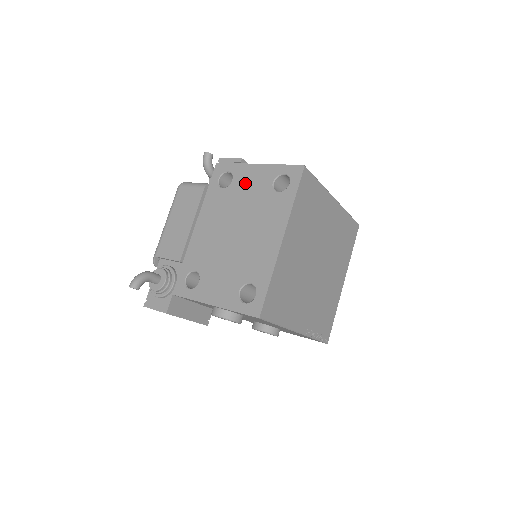
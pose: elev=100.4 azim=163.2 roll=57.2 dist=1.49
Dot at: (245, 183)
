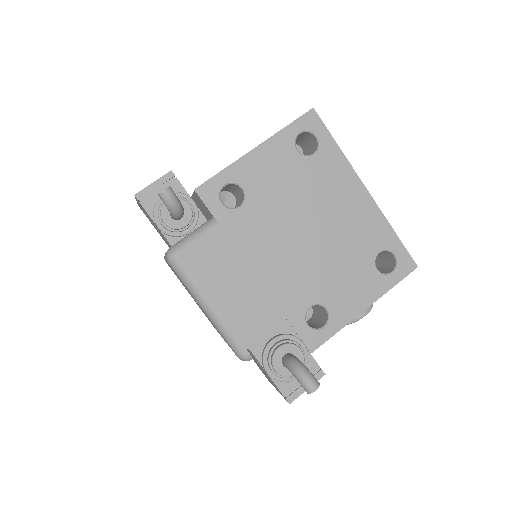
Dot at: (265, 178)
